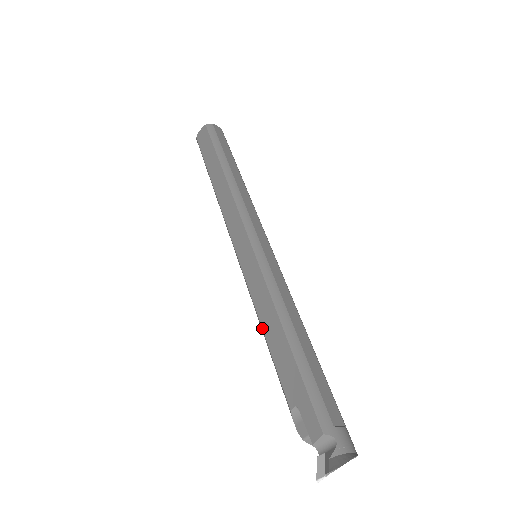
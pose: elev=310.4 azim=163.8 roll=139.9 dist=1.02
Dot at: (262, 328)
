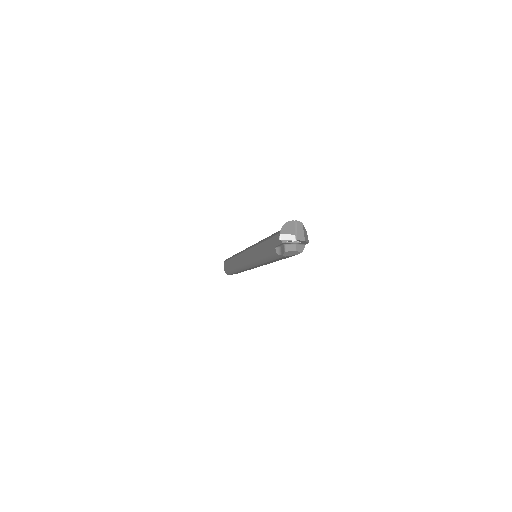
Dot at: (261, 259)
